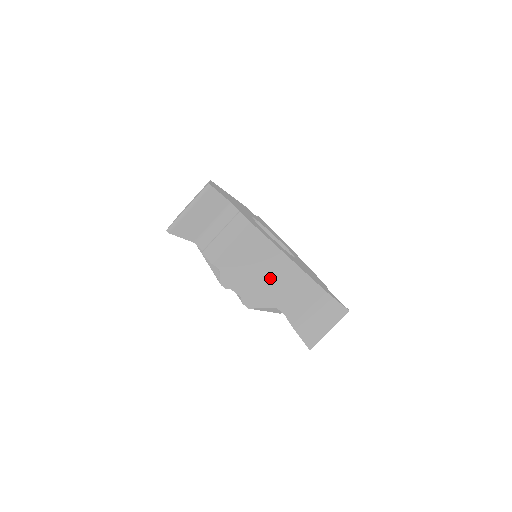
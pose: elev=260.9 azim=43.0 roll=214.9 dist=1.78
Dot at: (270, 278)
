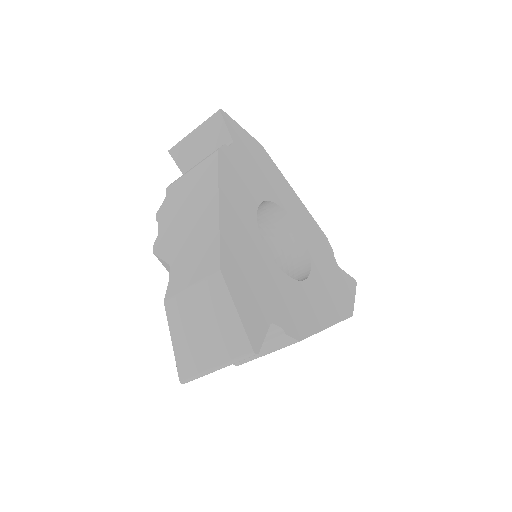
Dot at: occluded
